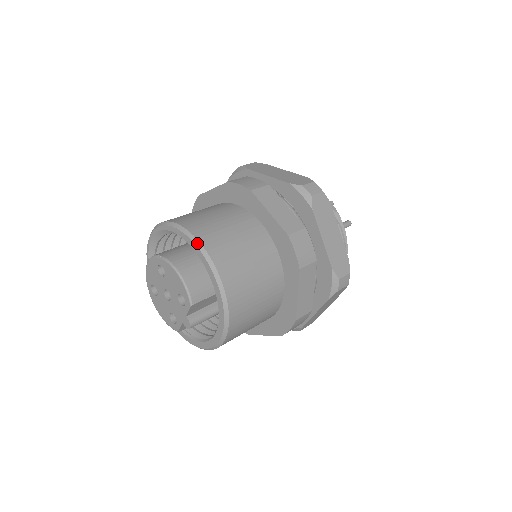
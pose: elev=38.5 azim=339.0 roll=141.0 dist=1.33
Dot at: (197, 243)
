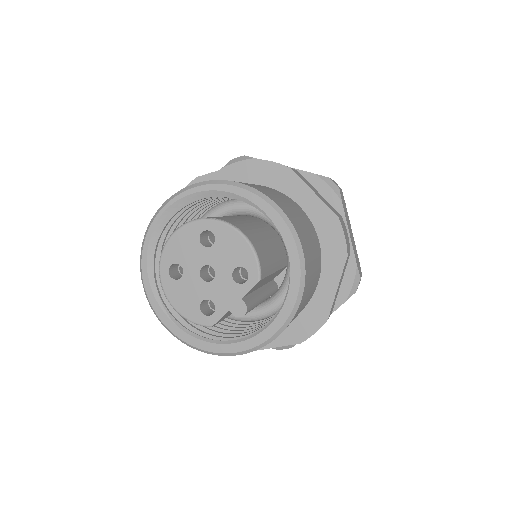
Dot at: (271, 202)
